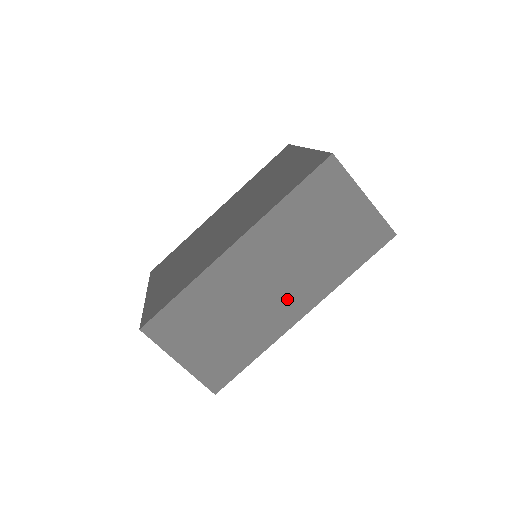
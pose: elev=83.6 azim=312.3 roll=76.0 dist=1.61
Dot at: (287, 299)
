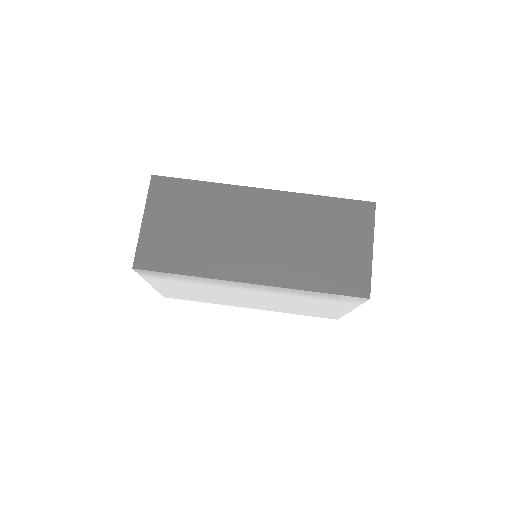
Dot at: (254, 258)
